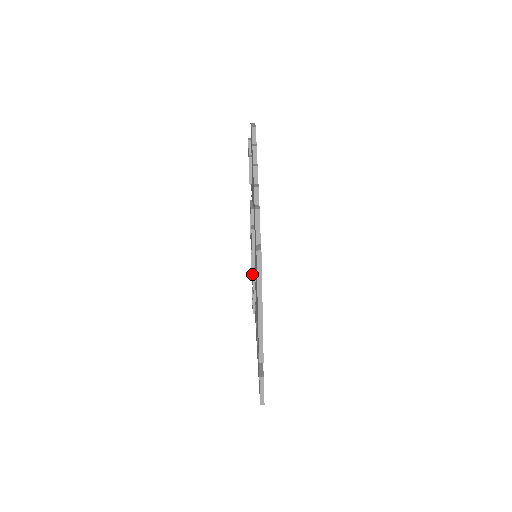
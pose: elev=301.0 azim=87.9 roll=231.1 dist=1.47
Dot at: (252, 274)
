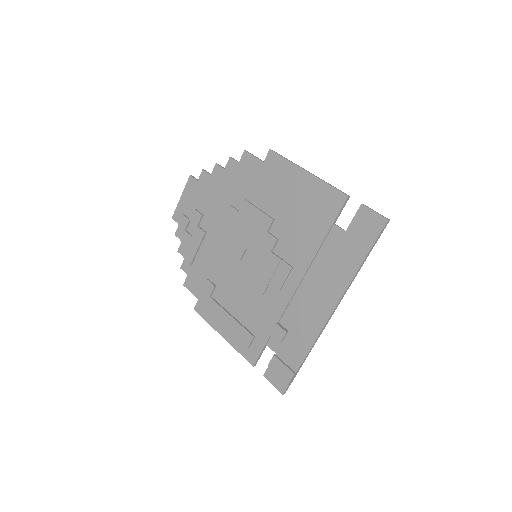
Dot at: (271, 235)
